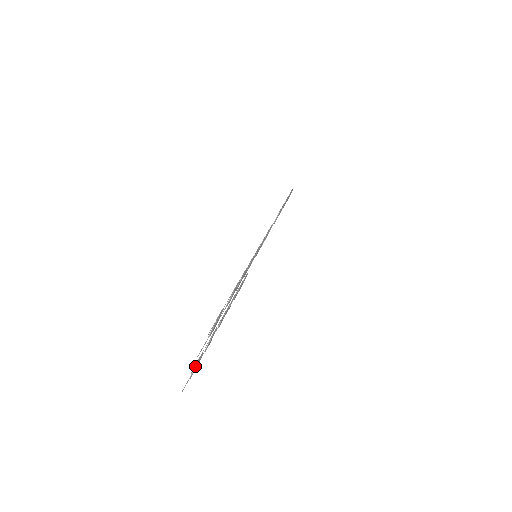
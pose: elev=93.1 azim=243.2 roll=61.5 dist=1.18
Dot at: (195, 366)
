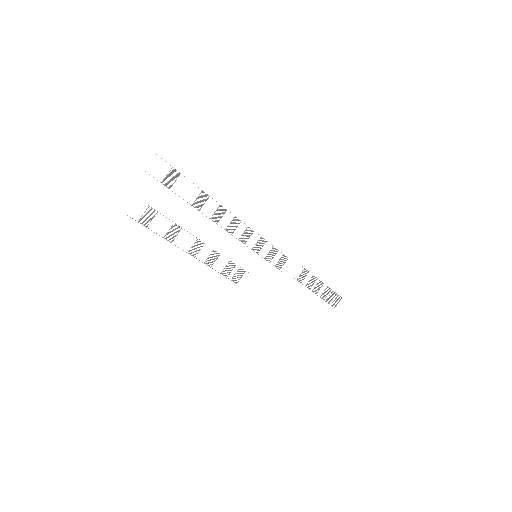
Dot at: occluded
